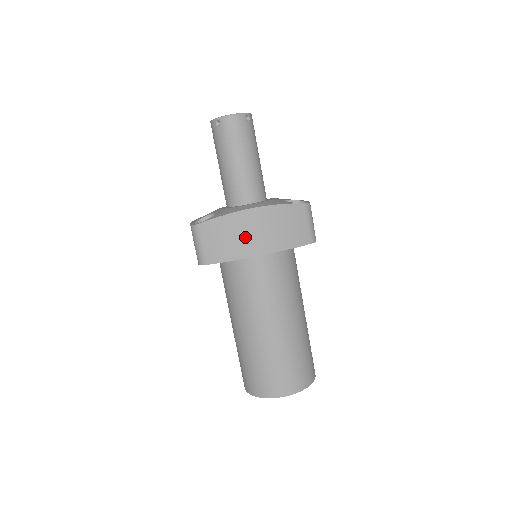
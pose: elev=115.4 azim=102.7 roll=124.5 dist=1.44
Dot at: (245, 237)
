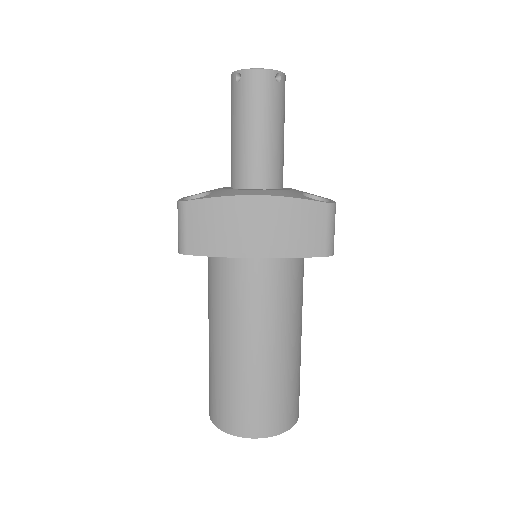
Dot at: (240, 230)
